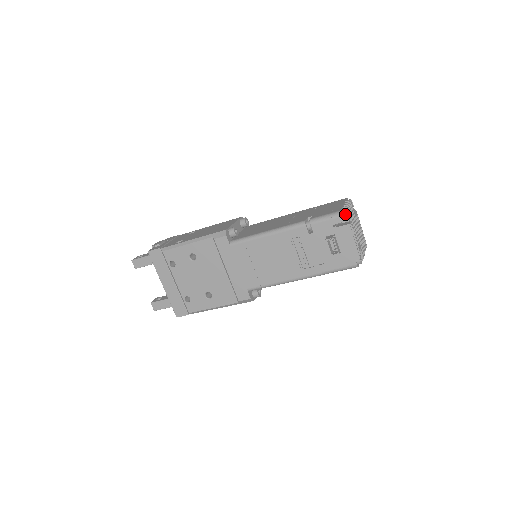
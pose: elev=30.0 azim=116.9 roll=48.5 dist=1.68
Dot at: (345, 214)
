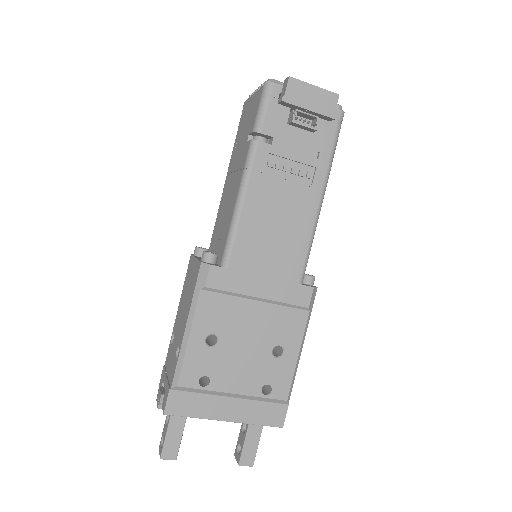
Dot at: (272, 81)
